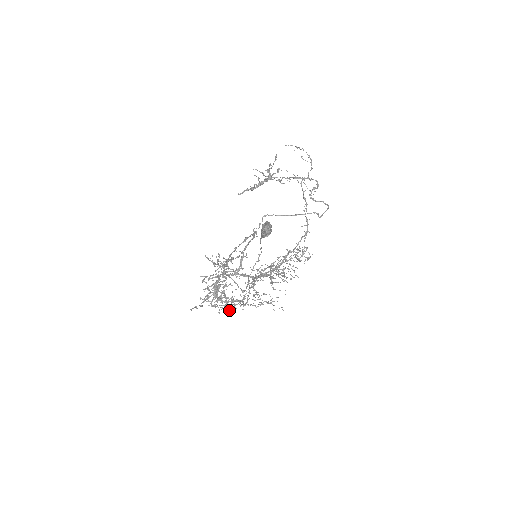
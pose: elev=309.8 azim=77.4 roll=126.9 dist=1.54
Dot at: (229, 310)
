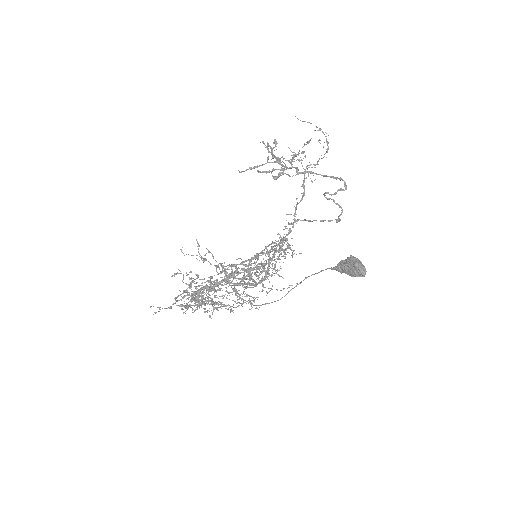
Dot at: (197, 309)
